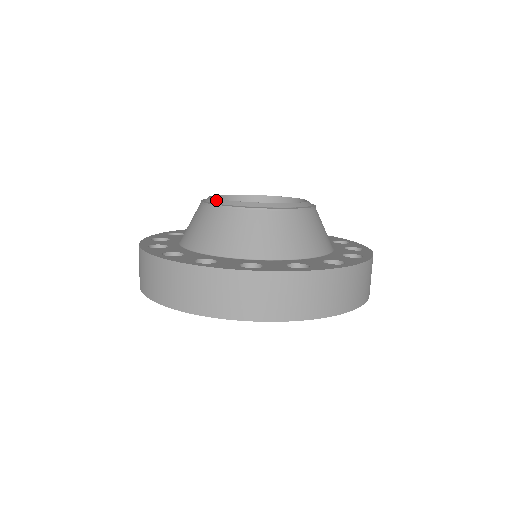
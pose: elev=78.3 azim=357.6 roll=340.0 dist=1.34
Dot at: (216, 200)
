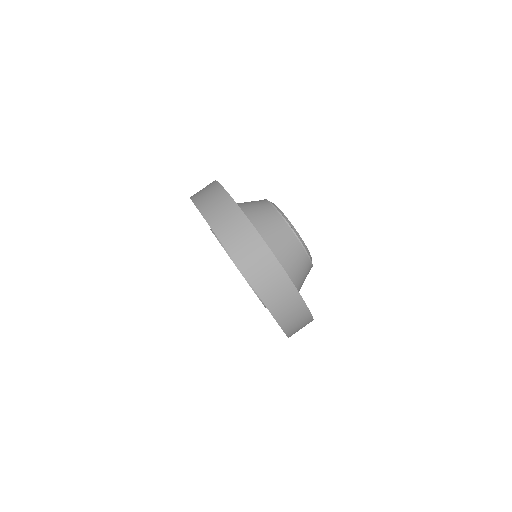
Dot at: (278, 208)
